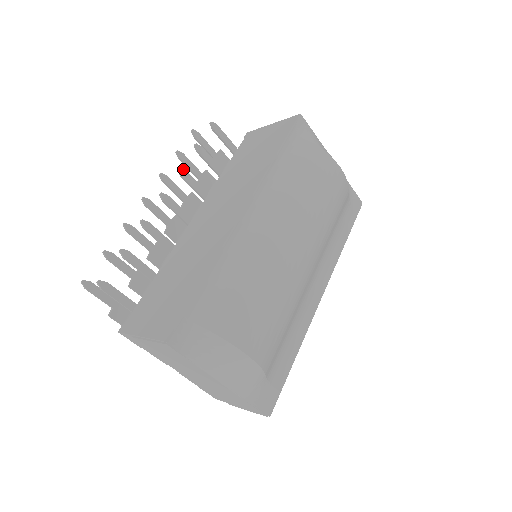
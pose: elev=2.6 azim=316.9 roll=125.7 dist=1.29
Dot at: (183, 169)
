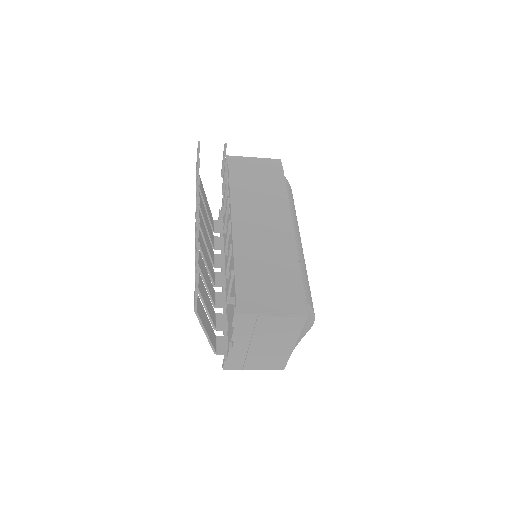
Dot at: (228, 180)
